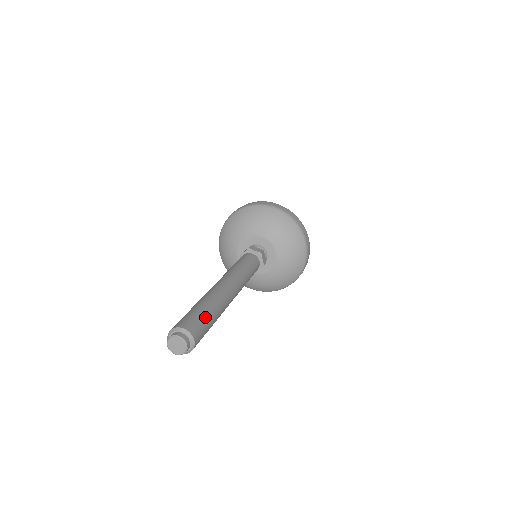
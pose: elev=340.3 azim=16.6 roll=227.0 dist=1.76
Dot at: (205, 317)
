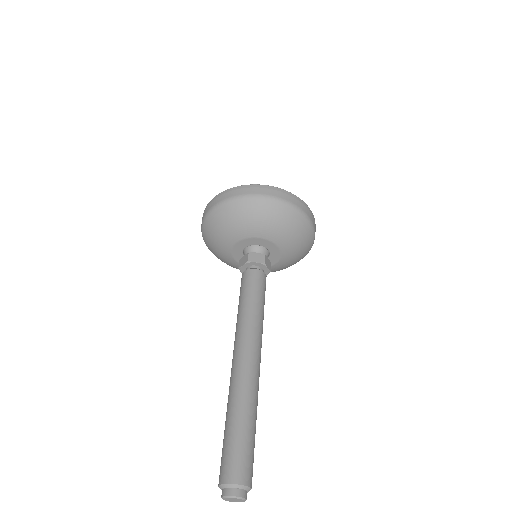
Dot at: (254, 446)
